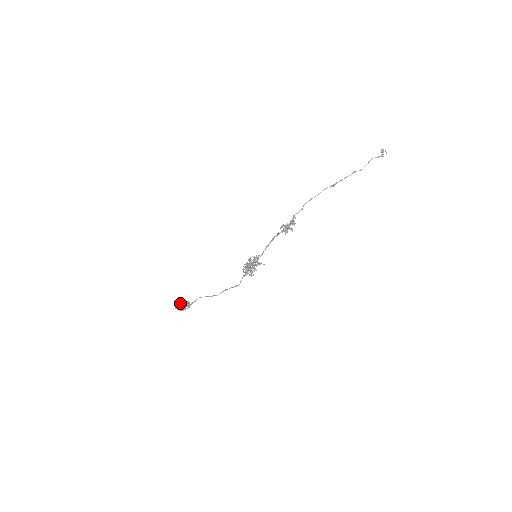
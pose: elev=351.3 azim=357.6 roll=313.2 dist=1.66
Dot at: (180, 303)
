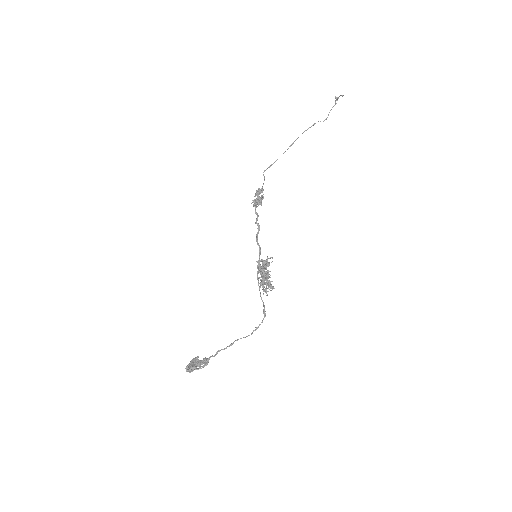
Dot at: (190, 362)
